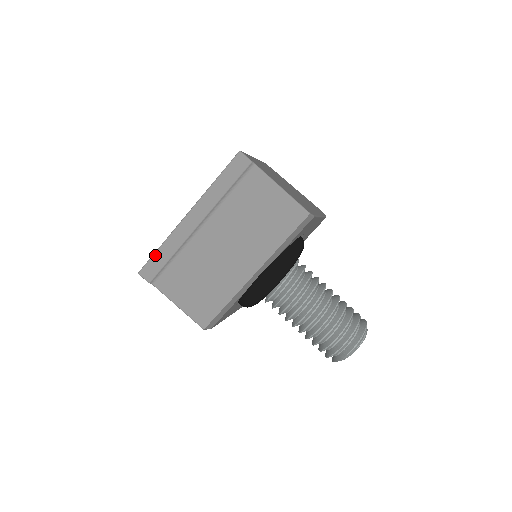
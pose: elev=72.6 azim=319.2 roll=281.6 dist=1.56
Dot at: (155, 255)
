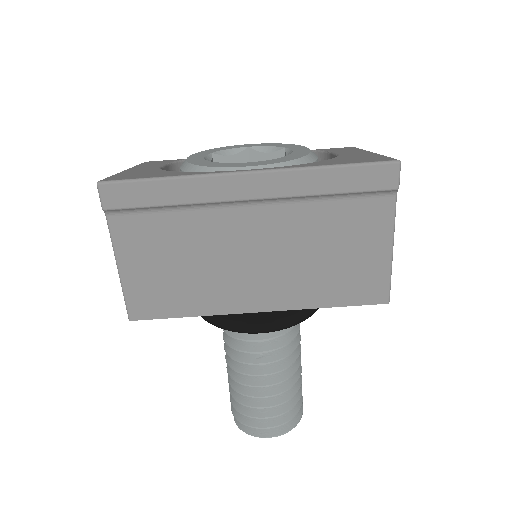
Dot at: (148, 182)
